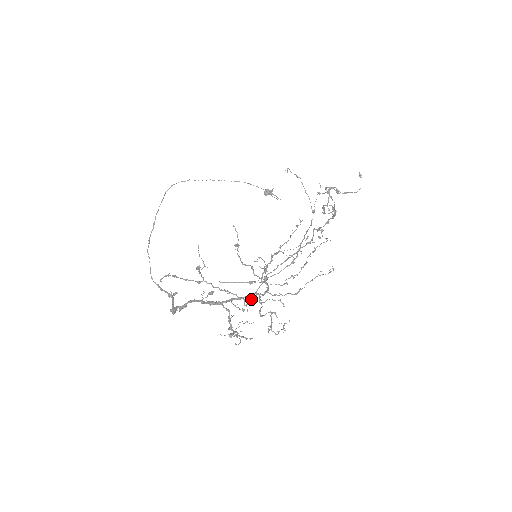
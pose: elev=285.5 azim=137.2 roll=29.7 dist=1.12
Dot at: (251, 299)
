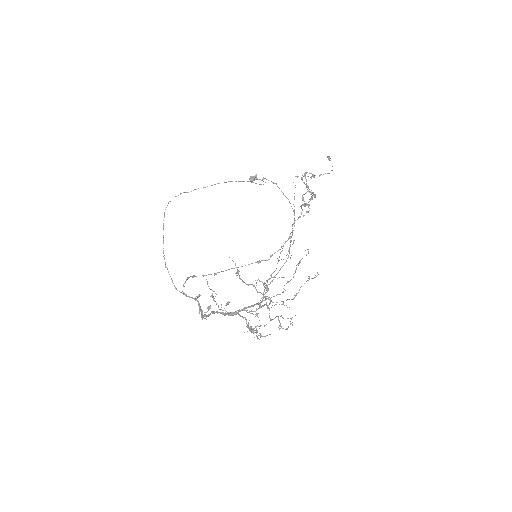
Dot at: occluded
